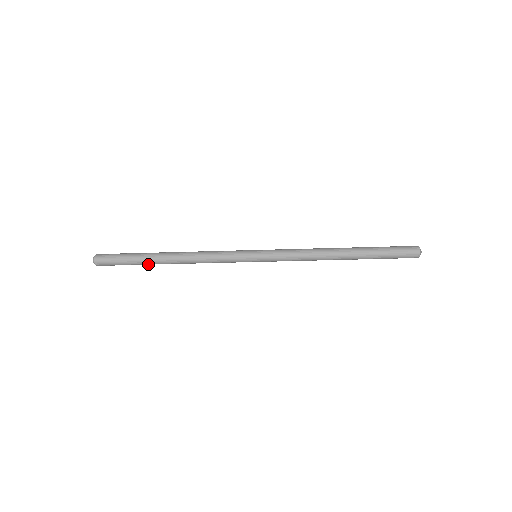
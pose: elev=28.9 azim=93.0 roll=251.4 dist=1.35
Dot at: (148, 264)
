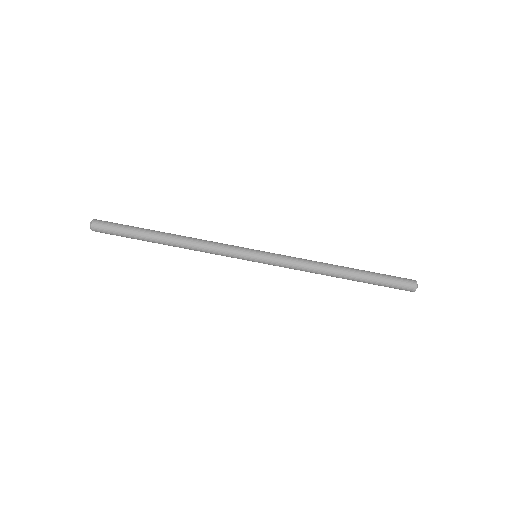
Dot at: (145, 239)
